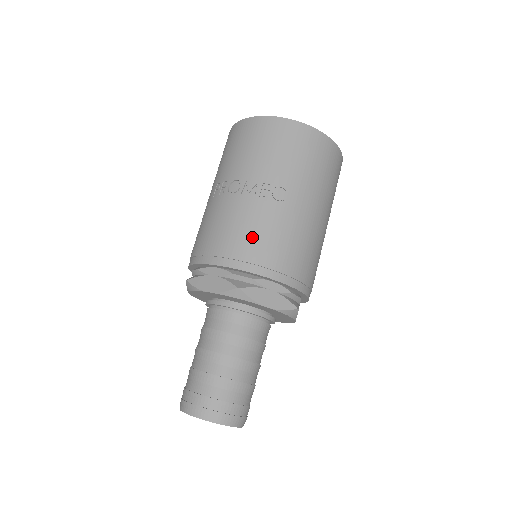
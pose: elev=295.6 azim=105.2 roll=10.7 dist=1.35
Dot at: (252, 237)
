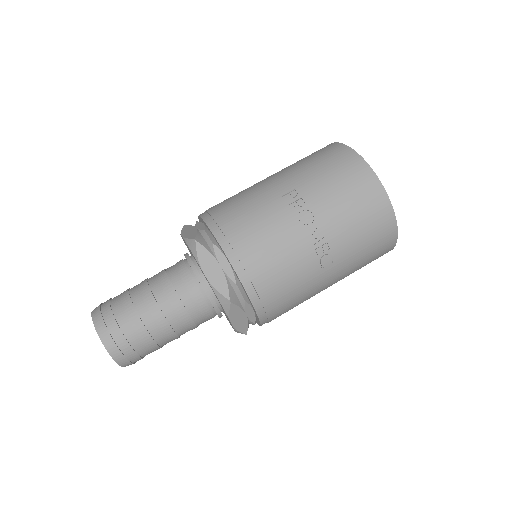
Dot at: (277, 274)
